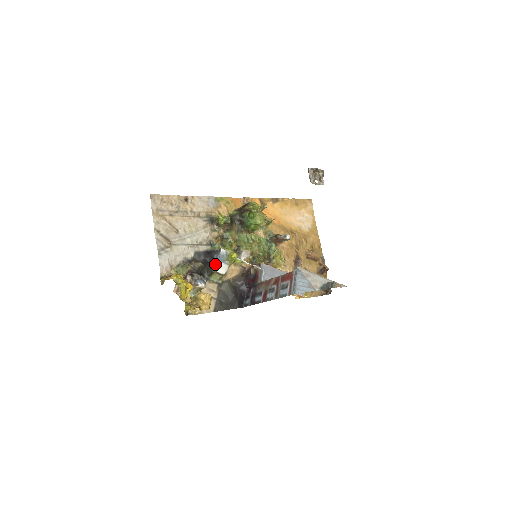
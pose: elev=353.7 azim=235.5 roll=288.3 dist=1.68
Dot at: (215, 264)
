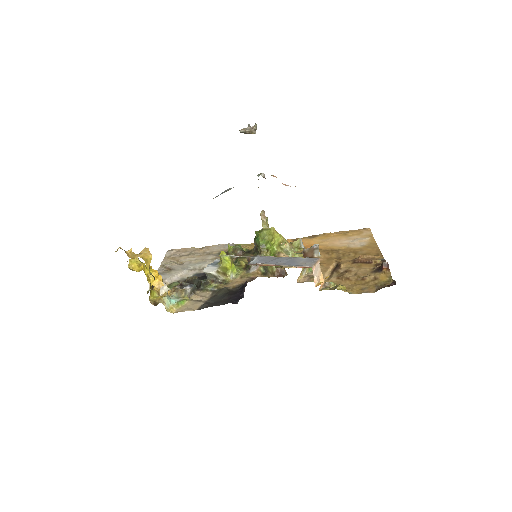
Dot at: occluded
